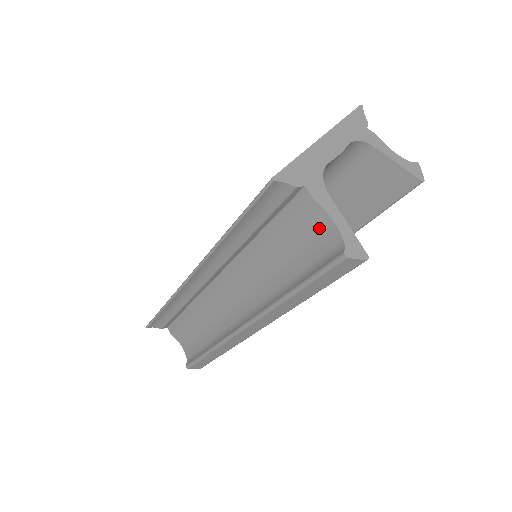
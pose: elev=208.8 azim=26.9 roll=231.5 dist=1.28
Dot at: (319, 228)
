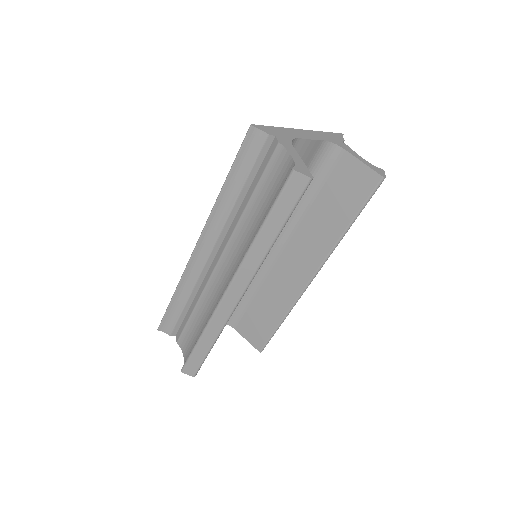
Dot at: (283, 166)
